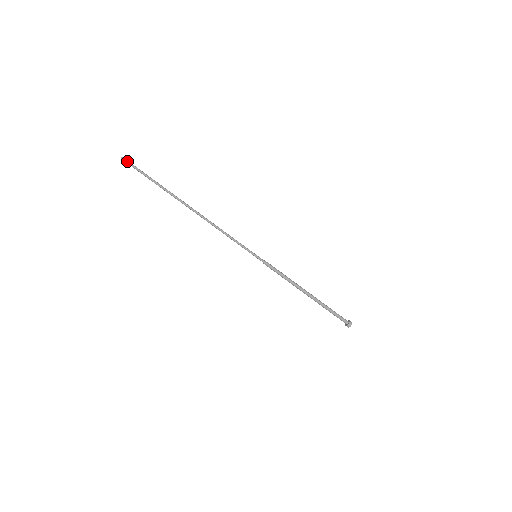
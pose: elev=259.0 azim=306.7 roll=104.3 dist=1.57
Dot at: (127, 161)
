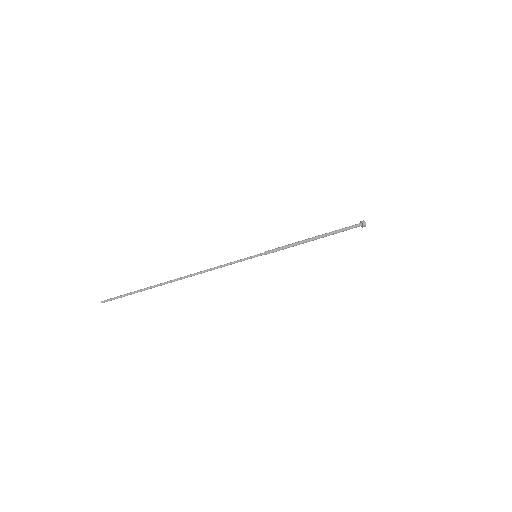
Dot at: (108, 299)
